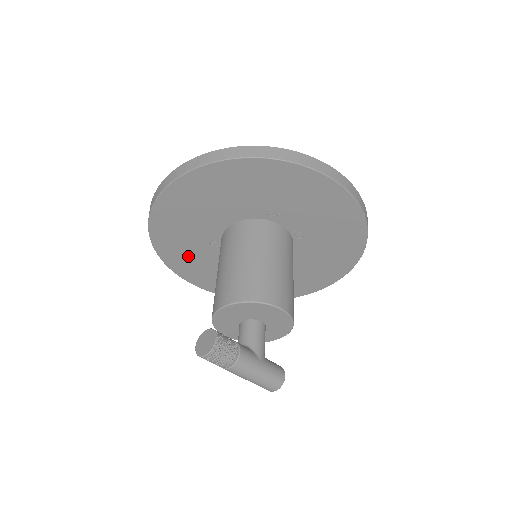
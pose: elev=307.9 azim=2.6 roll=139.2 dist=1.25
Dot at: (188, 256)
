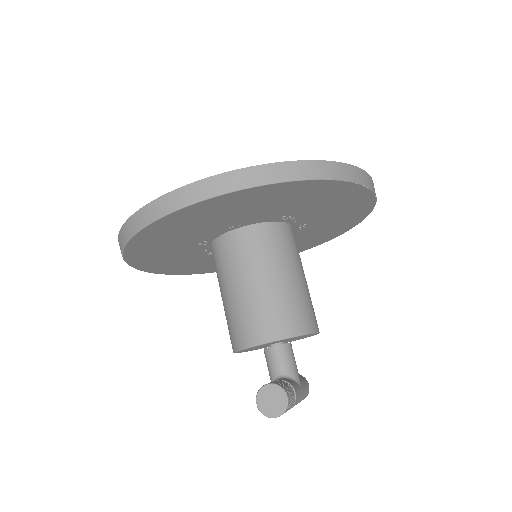
Dot at: (162, 255)
